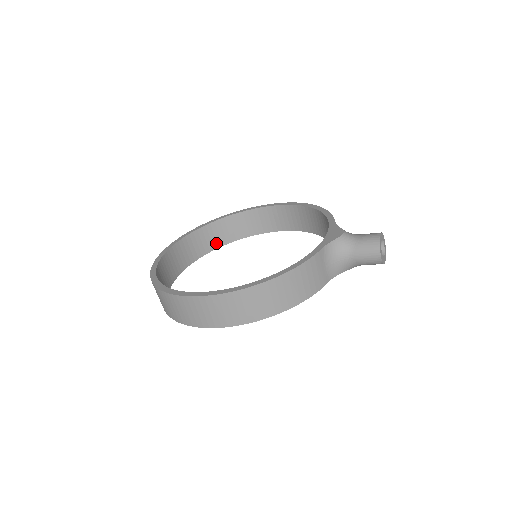
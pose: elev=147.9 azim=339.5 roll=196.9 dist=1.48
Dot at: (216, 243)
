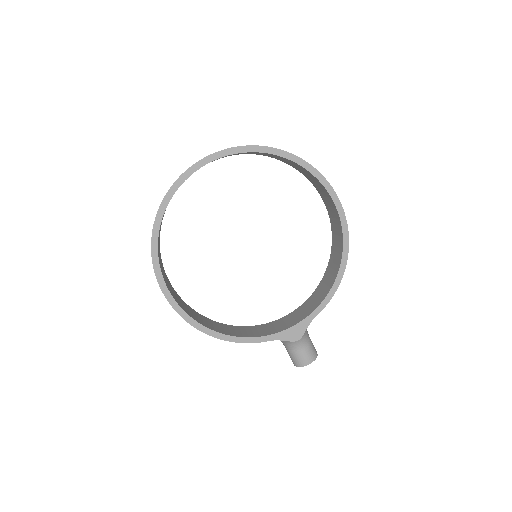
Dot at: (273, 157)
